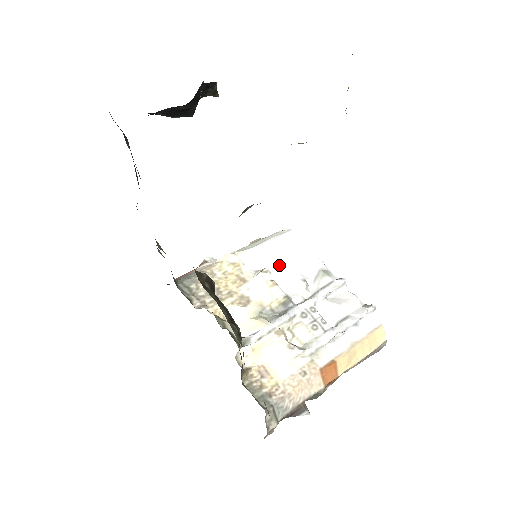
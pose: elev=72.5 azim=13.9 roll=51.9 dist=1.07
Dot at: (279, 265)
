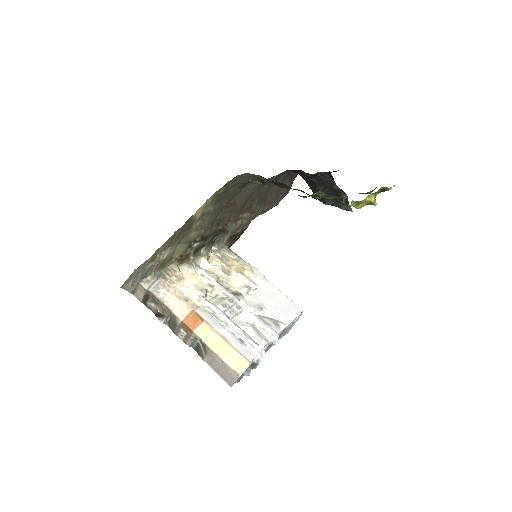
Dot at: (267, 297)
